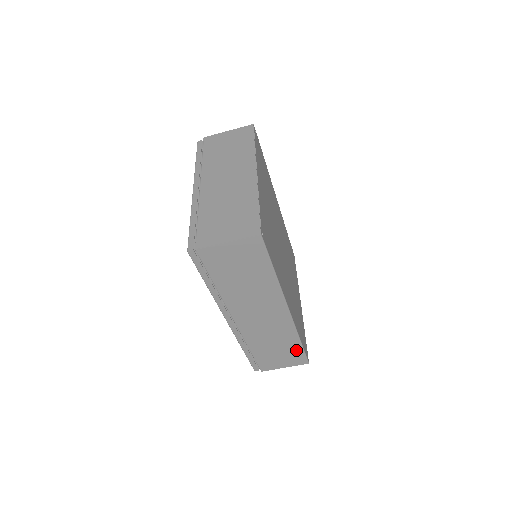
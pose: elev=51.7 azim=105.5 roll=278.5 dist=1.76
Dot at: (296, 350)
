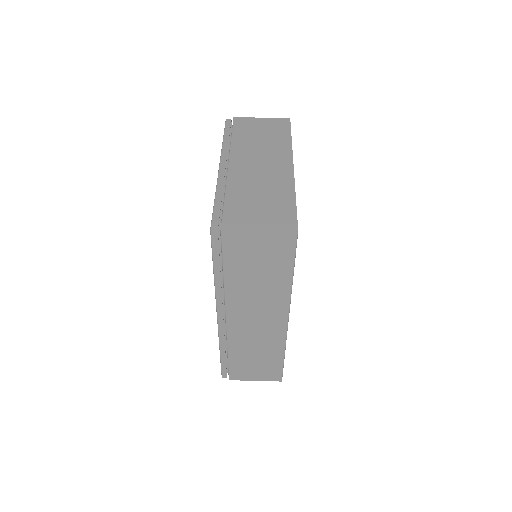
Dot at: (275, 365)
